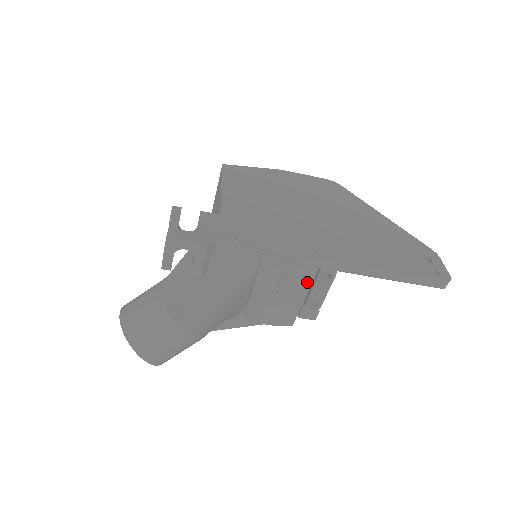
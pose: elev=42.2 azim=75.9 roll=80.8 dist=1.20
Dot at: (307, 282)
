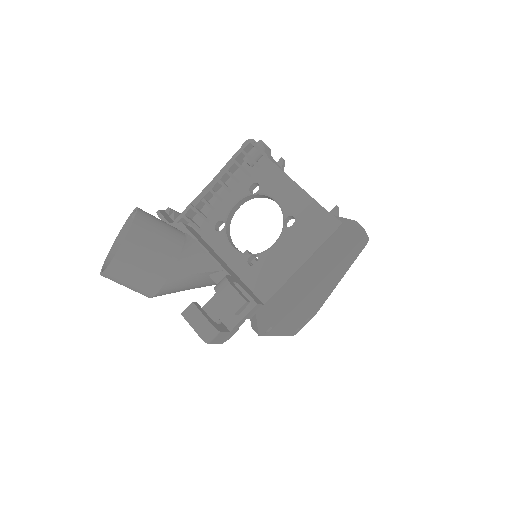
Dot at: occluded
